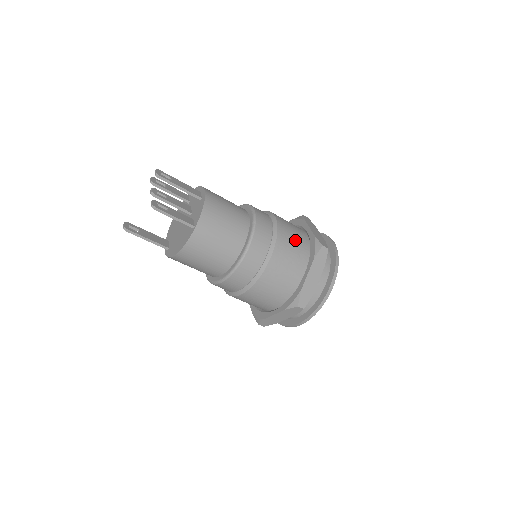
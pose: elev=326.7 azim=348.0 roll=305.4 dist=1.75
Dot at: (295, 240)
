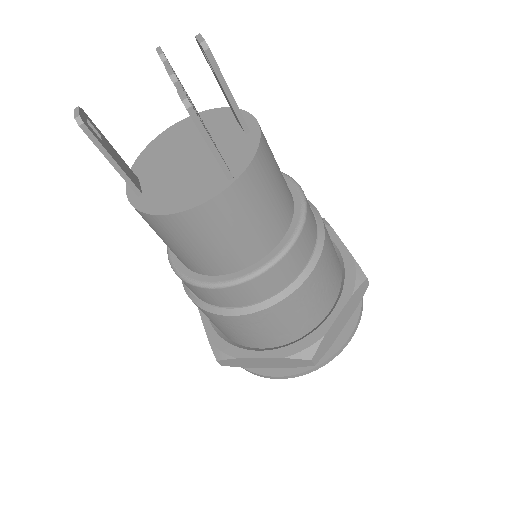
Dot at: (334, 256)
